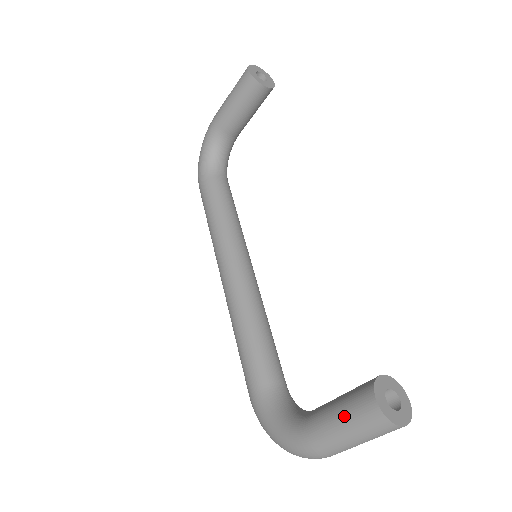
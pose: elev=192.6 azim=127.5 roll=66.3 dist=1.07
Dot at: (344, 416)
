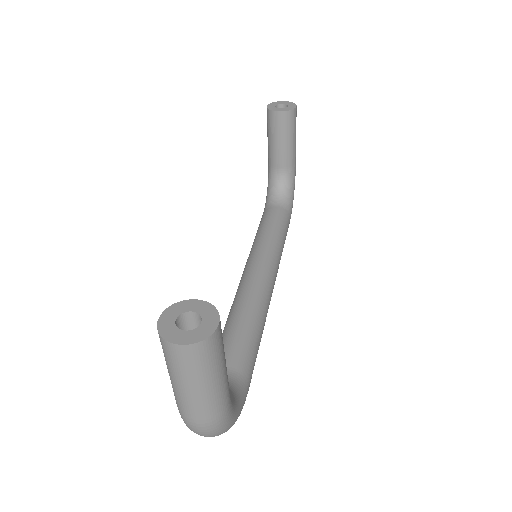
Dot at: occluded
